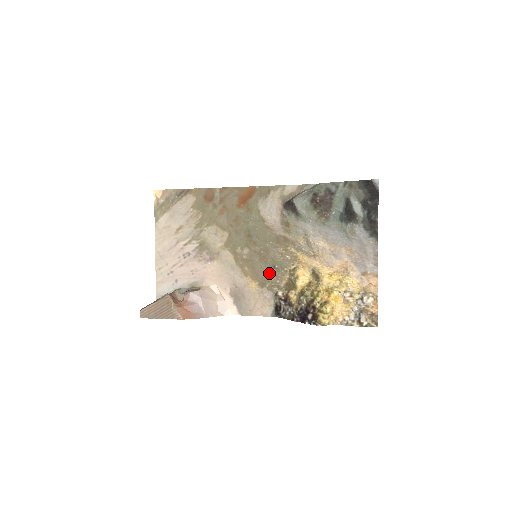
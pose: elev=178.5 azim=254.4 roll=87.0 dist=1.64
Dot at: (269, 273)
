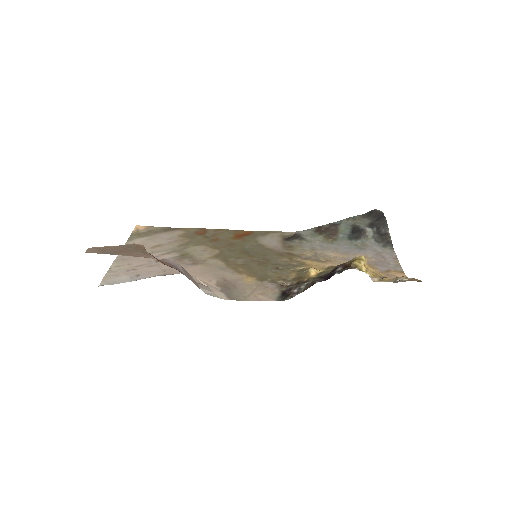
Dot at: (271, 272)
